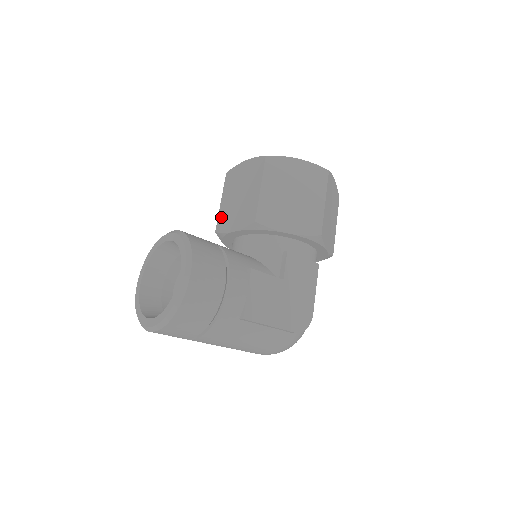
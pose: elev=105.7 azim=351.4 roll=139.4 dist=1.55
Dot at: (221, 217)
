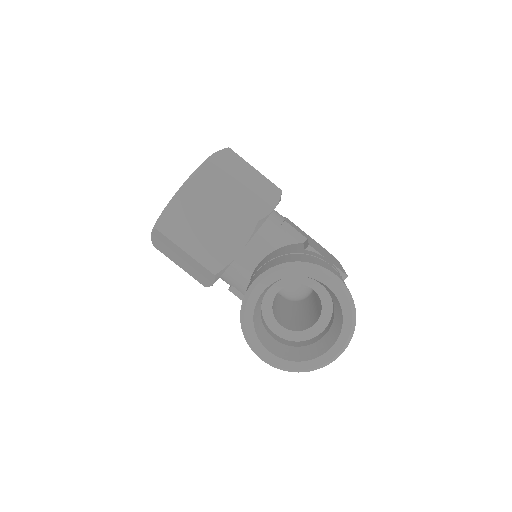
Dot at: (206, 260)
